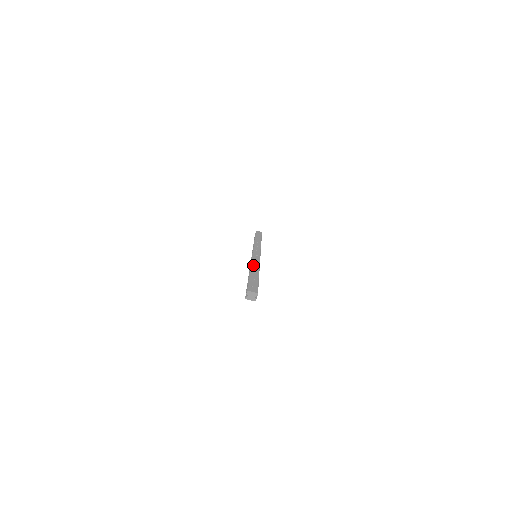
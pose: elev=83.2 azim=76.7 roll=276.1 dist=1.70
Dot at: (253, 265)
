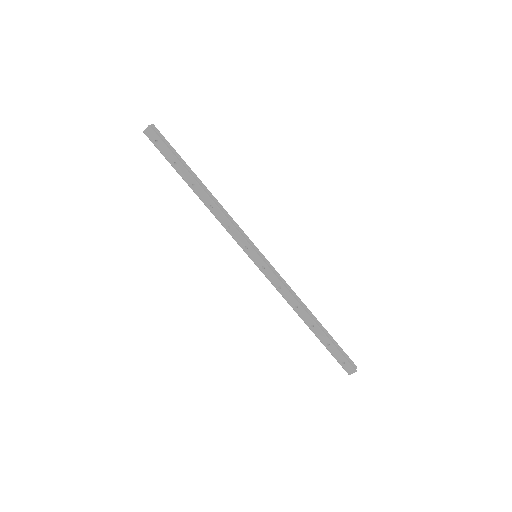
Dot at: (294, 308)
